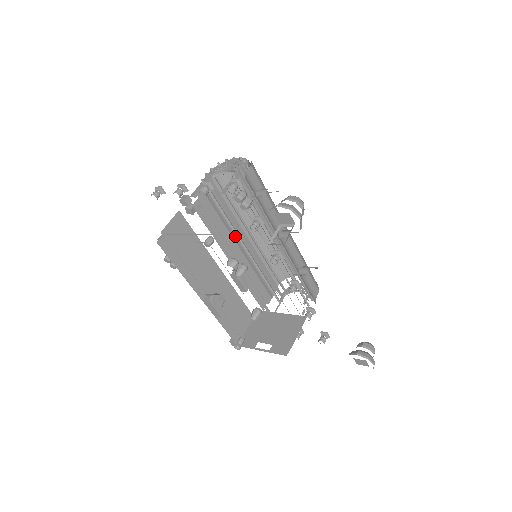
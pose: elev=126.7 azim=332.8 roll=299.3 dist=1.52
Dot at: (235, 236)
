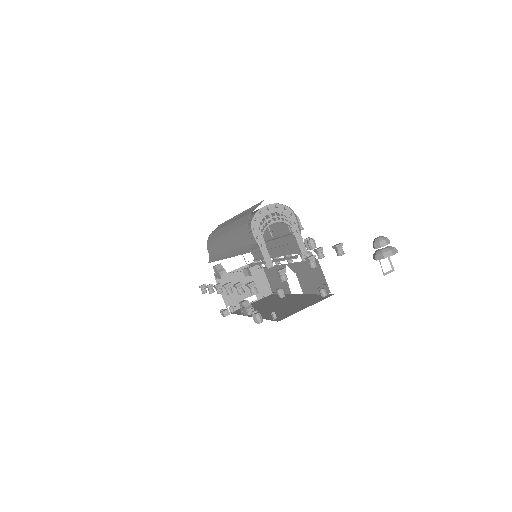
Dot at: occluded
